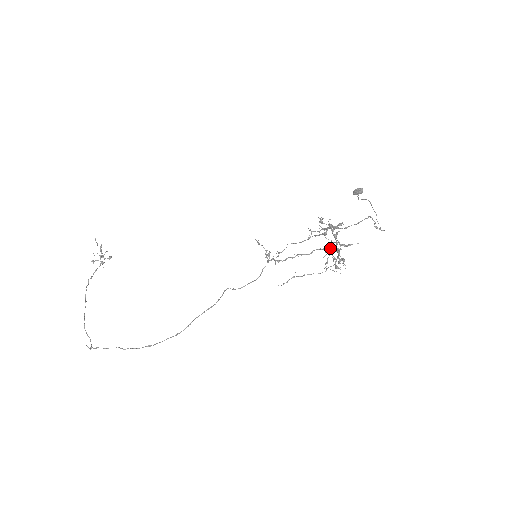
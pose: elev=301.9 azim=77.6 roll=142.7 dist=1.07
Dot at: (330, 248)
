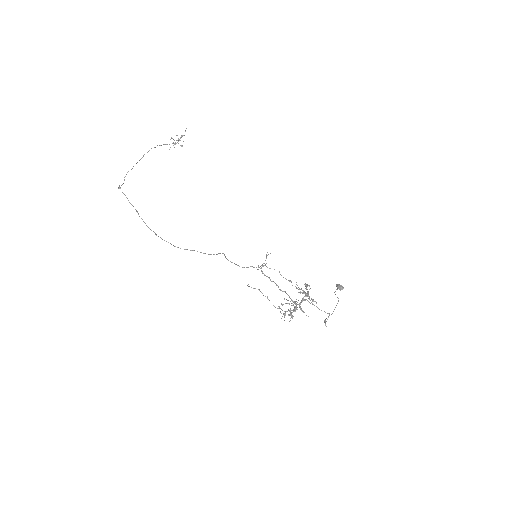
Dot at: (293, 301)
